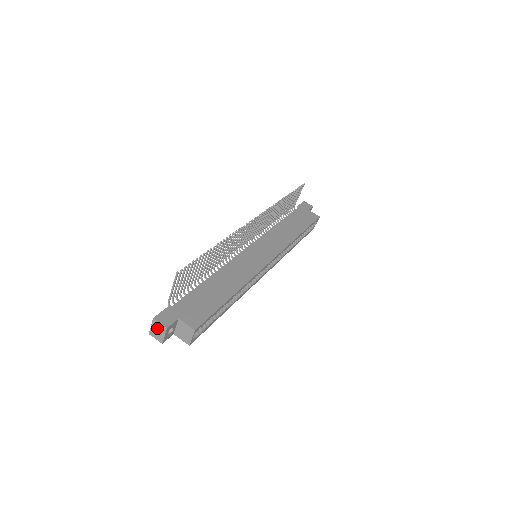
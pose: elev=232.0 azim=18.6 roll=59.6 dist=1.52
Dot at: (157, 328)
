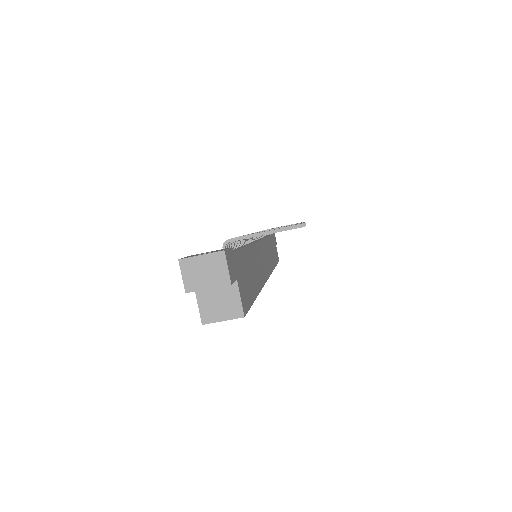
Dot at: (210, 267)
